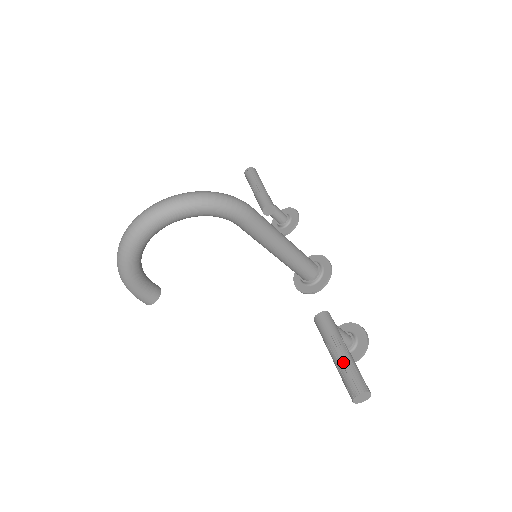
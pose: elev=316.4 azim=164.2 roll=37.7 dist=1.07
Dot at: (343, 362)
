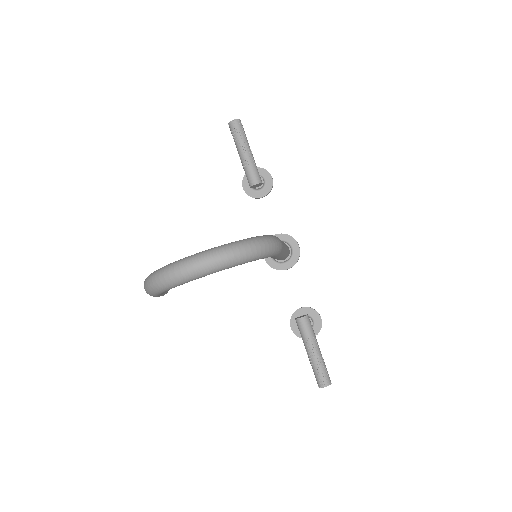
Dot at: (318, 361)
